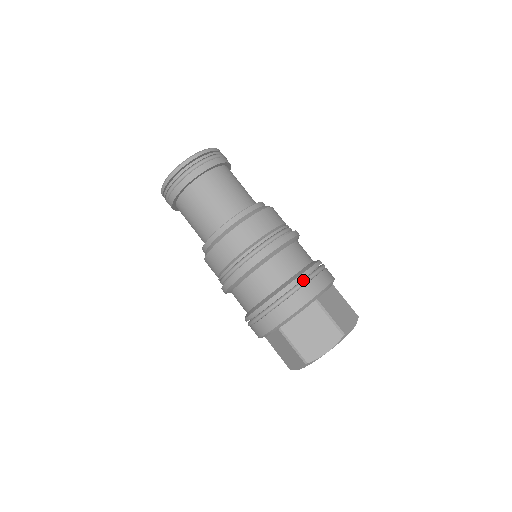
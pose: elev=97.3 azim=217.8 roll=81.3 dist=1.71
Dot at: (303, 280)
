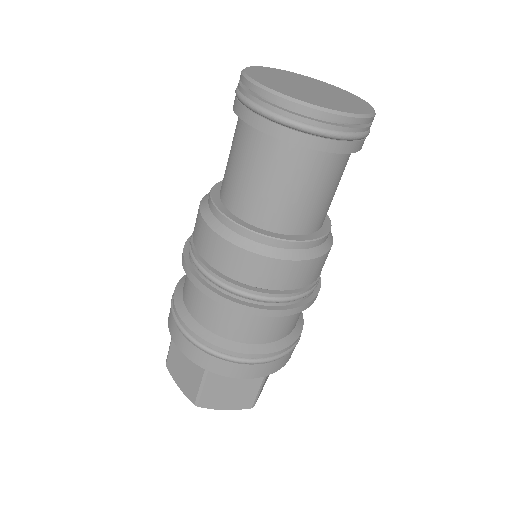
Dot at: (281, 355)
